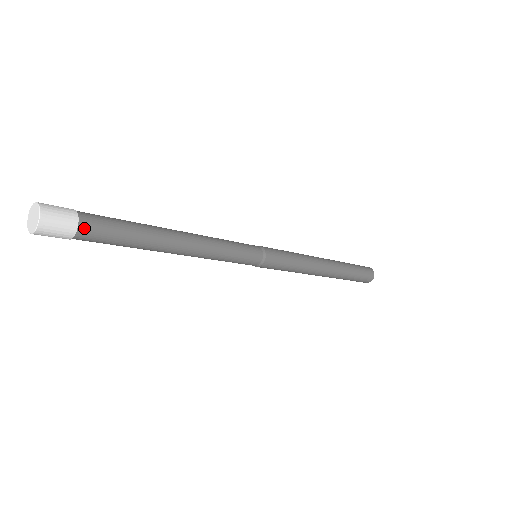
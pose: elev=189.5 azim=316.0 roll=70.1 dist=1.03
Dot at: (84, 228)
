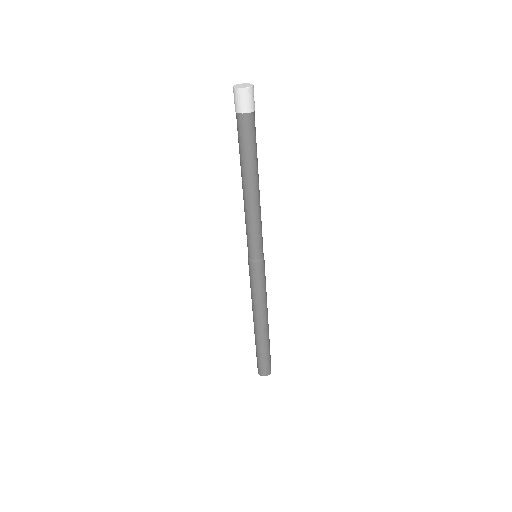
Dot at: (251, 117)
